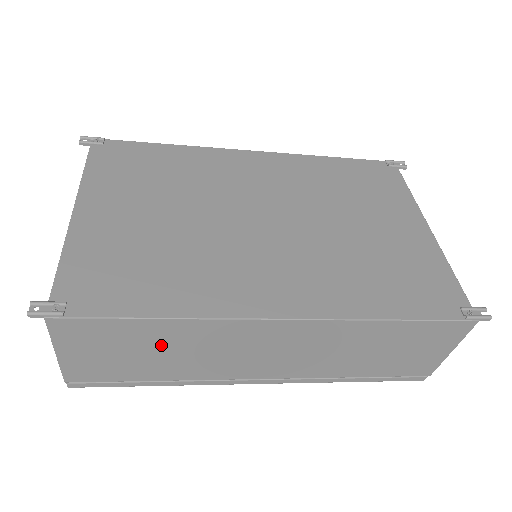
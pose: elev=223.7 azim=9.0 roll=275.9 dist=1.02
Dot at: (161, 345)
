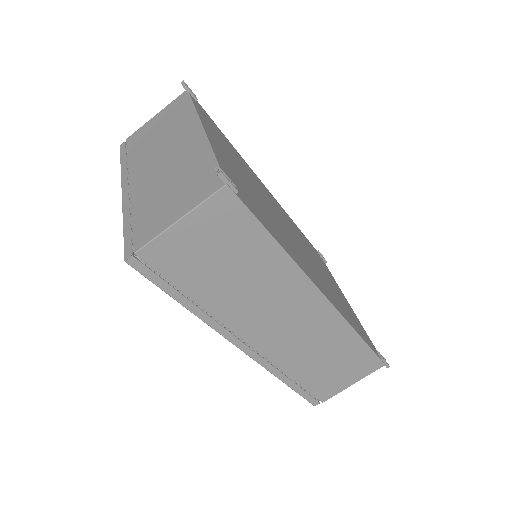
Dot at: (247, 267)
